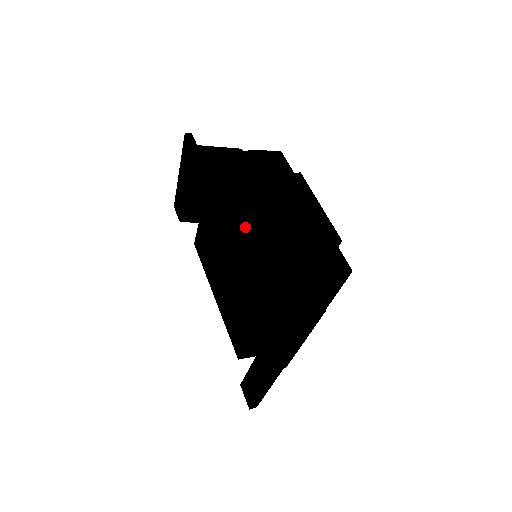
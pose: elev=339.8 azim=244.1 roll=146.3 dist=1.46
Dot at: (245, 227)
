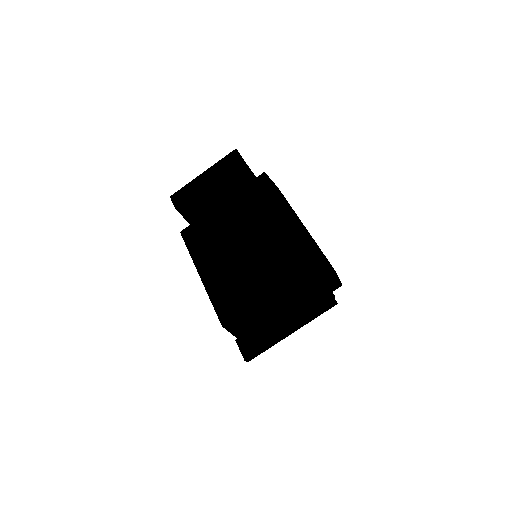
Dot at: (295, 220)
